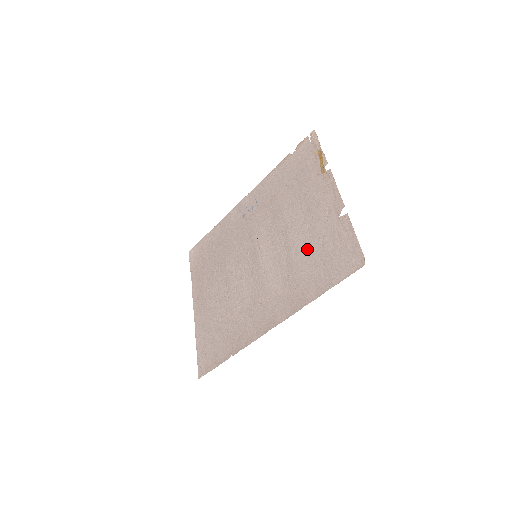
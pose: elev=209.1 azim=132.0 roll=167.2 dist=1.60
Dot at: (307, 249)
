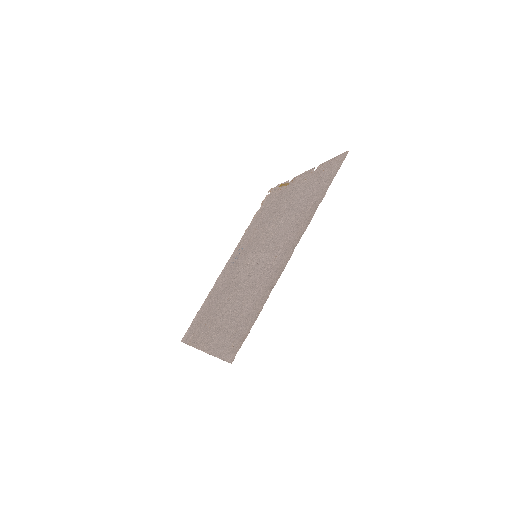
Dot at: (300, 202)
